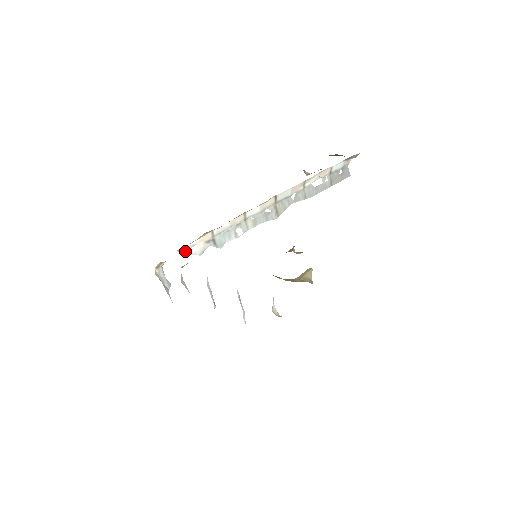
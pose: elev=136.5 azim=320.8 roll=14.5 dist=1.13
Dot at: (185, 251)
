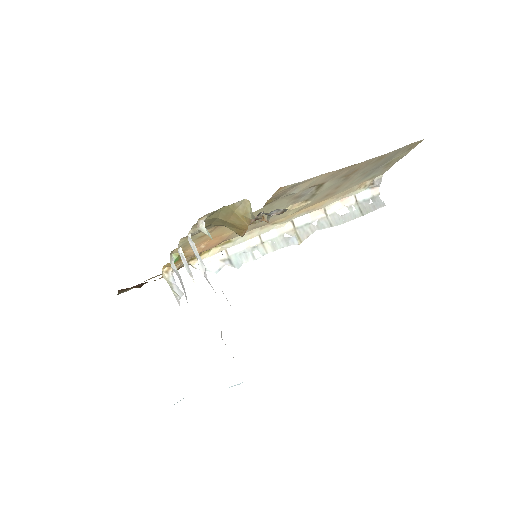
Dot at: occluded
